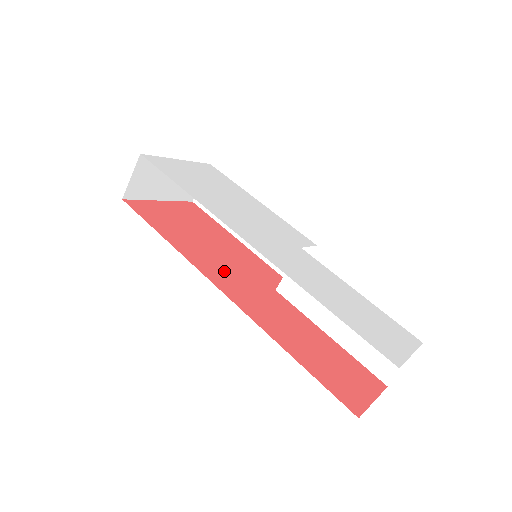
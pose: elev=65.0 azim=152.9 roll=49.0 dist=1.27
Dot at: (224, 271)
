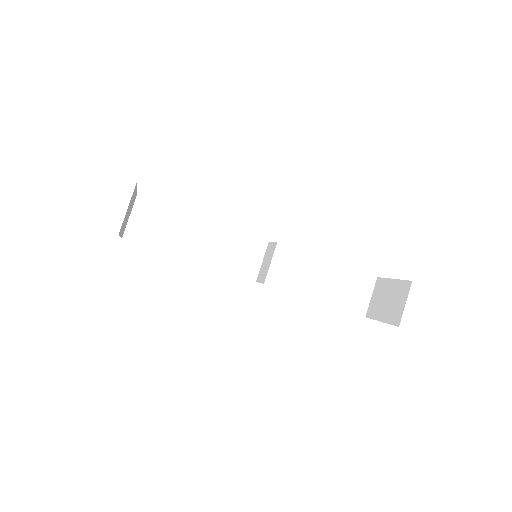
Dot at: occluded
